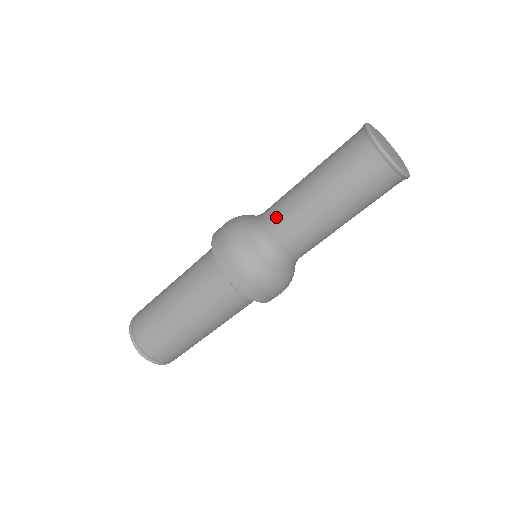
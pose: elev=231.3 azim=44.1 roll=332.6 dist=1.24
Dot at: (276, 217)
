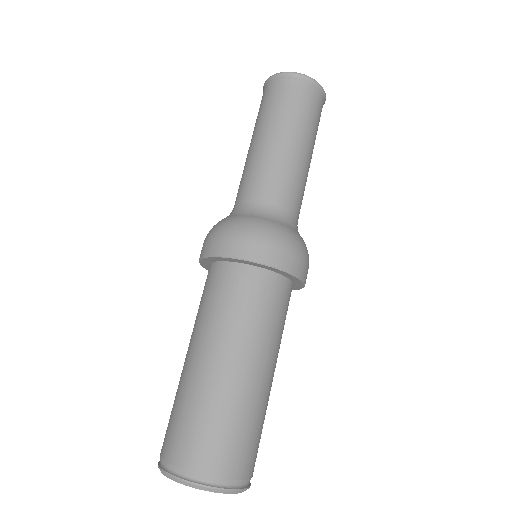
Dot at: (244, 185)
